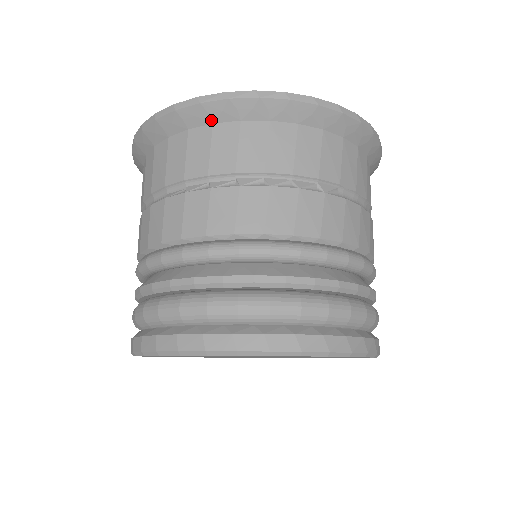
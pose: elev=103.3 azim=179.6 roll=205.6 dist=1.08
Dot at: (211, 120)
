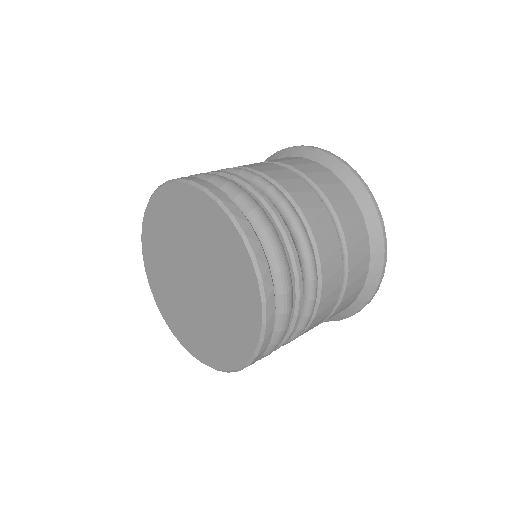
Dot at: occluded
